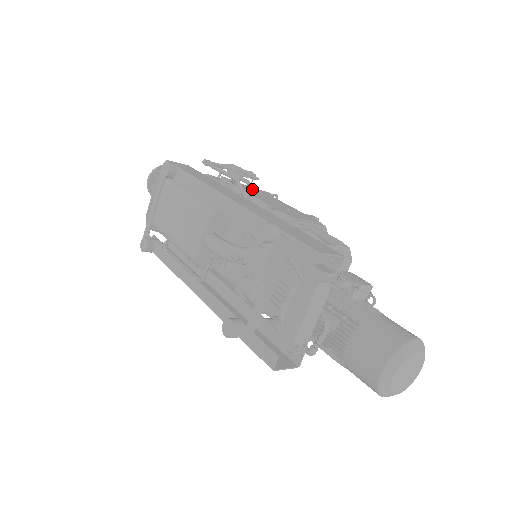
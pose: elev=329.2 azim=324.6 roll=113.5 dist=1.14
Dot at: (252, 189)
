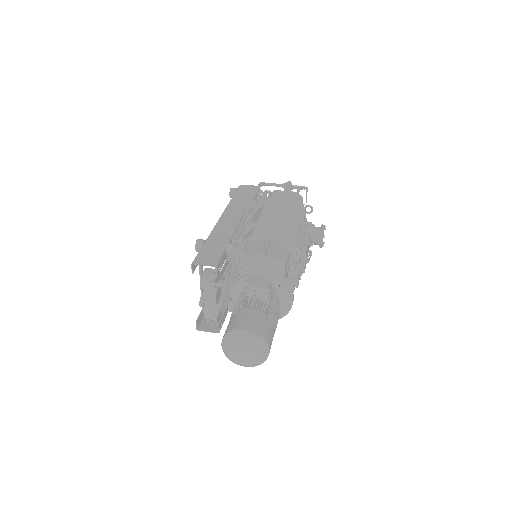
Dot at: (283, 204)
